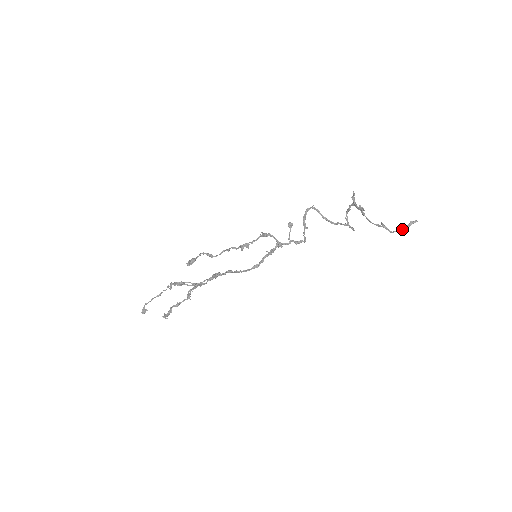
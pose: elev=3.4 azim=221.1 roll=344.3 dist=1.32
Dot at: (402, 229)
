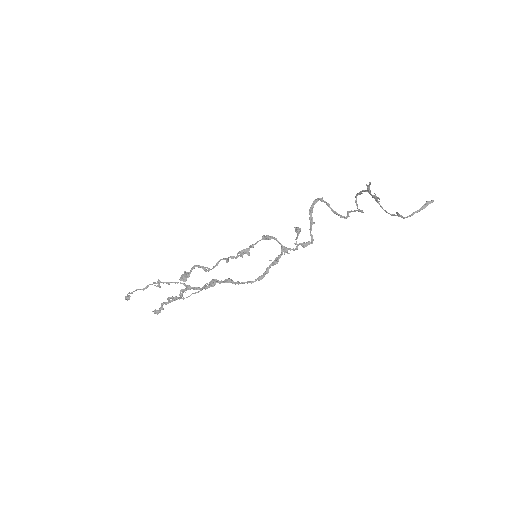
Dot at: (417, 212)
